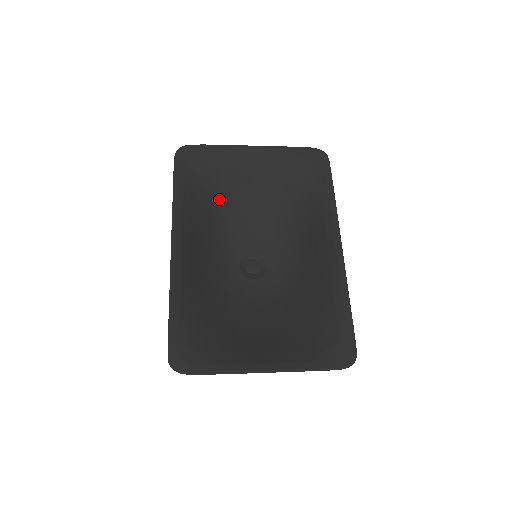
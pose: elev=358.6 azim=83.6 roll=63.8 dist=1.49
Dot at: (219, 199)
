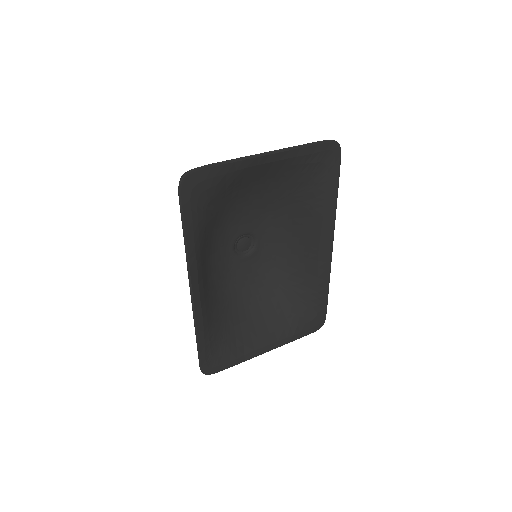
Dot at: (220, 206)
